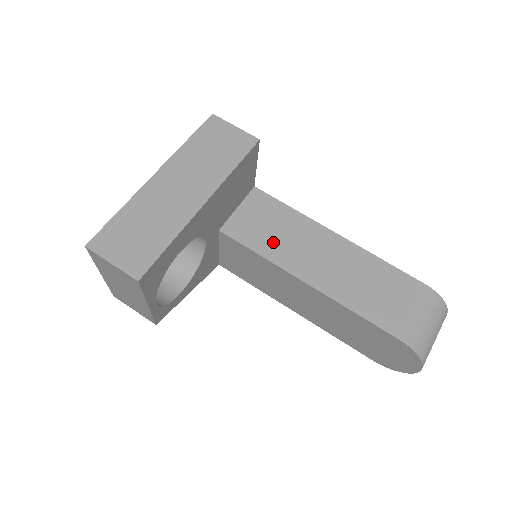
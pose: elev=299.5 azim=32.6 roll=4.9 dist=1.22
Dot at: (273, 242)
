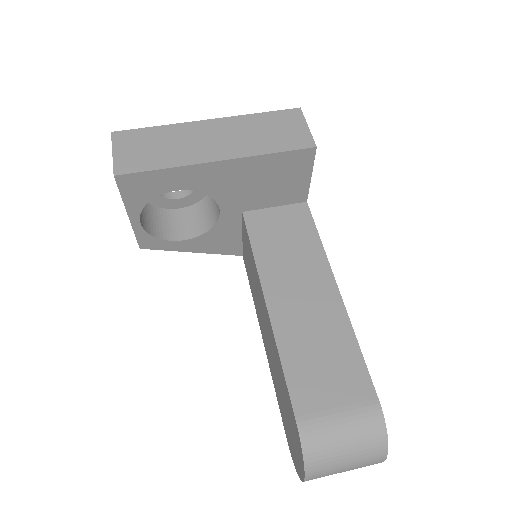
Dot at: (274, 252)
